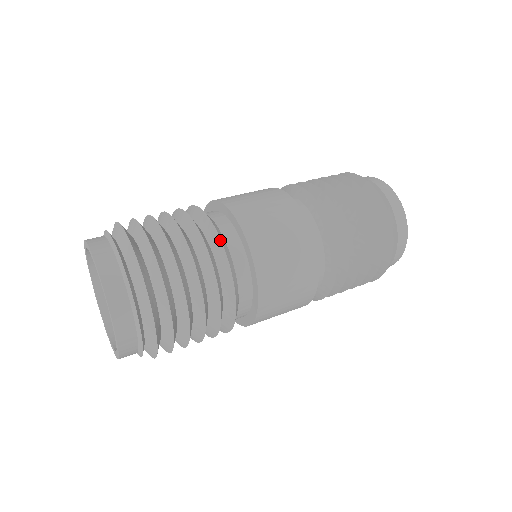
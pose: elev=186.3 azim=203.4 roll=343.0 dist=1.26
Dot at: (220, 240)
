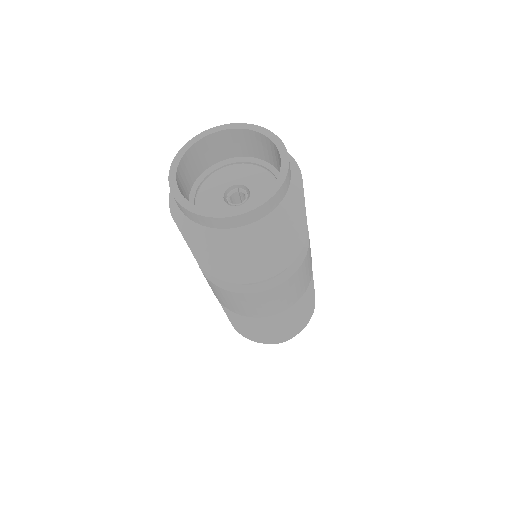
Dot at: occluded
